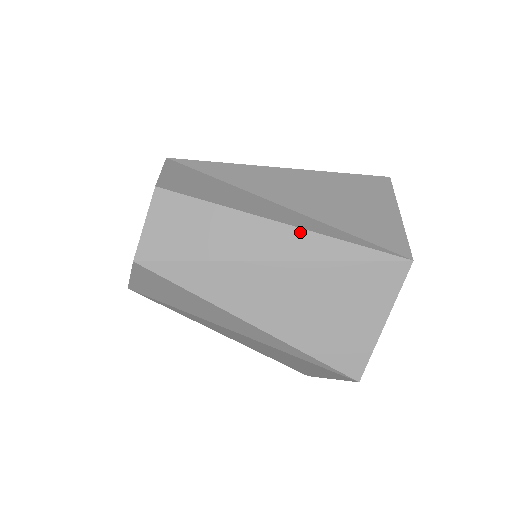
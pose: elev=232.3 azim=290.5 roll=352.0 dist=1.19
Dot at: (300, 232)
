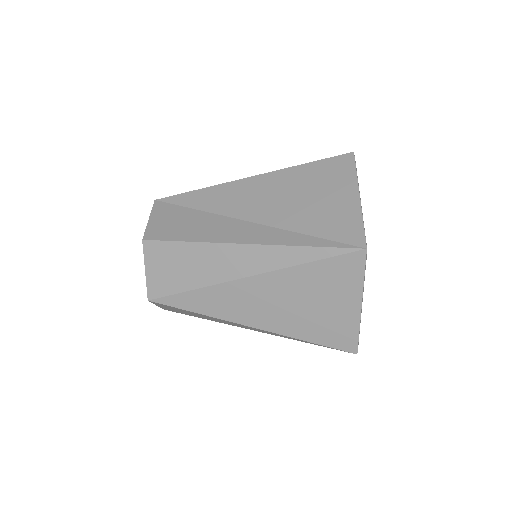
Dot at: (262, 248)
